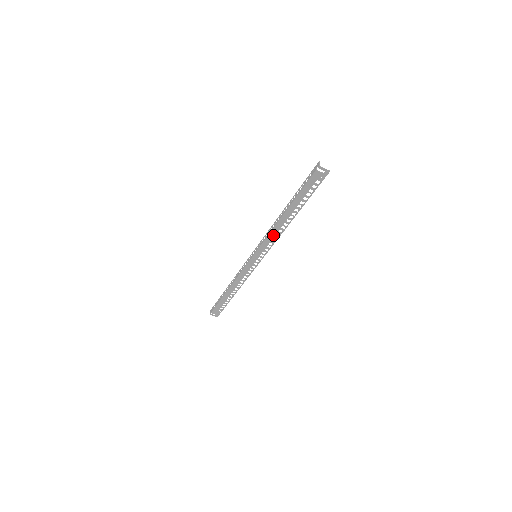
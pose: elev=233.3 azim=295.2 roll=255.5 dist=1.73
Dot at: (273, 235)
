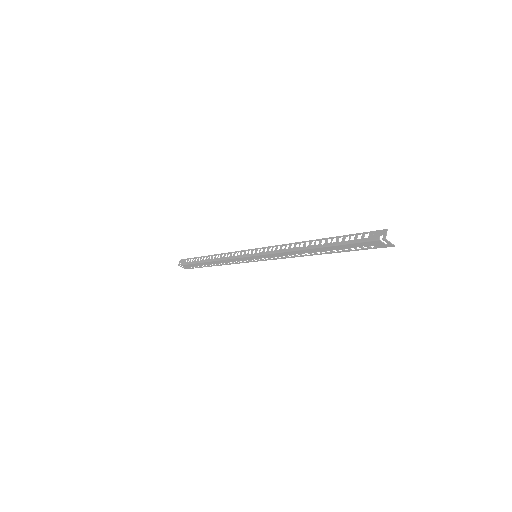
Dot at: (287, 254)
